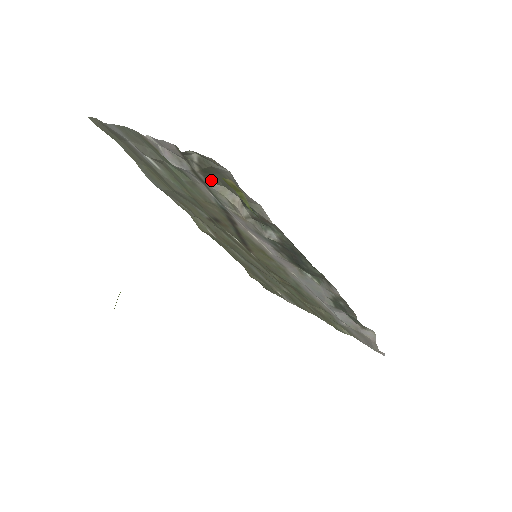
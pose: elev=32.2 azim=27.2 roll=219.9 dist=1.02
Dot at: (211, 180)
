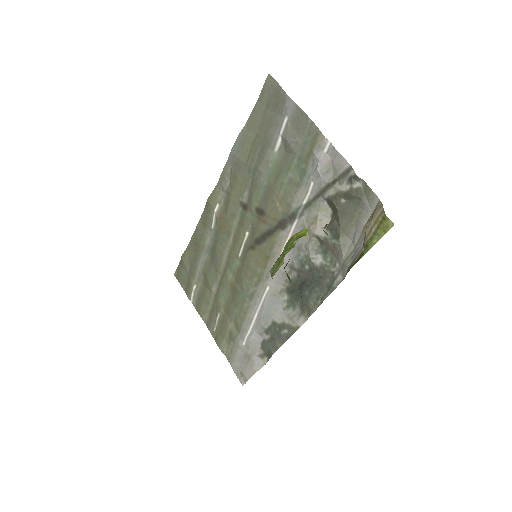
Dot at: (336, 201)
